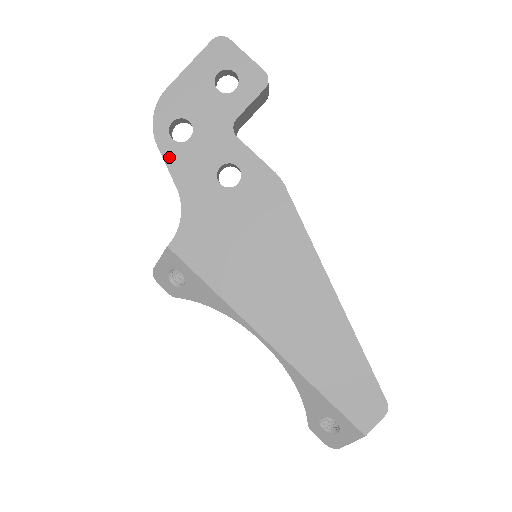
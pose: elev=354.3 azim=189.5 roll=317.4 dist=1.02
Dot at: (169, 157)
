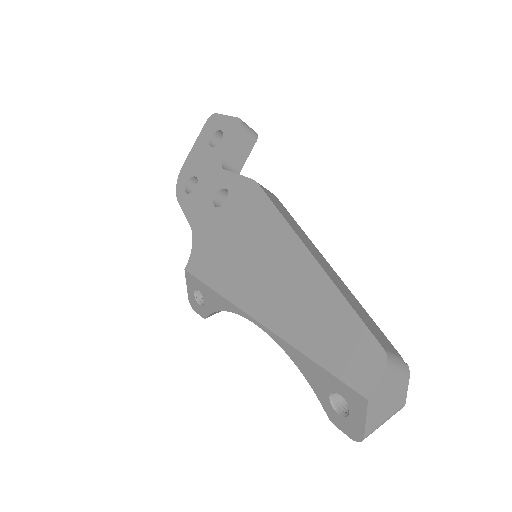
Dot at: (185, 206)
